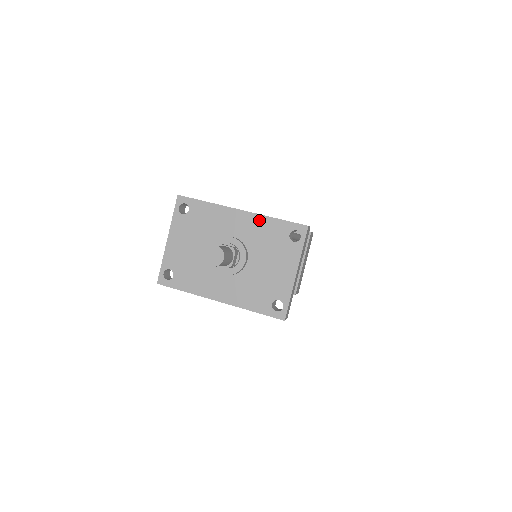
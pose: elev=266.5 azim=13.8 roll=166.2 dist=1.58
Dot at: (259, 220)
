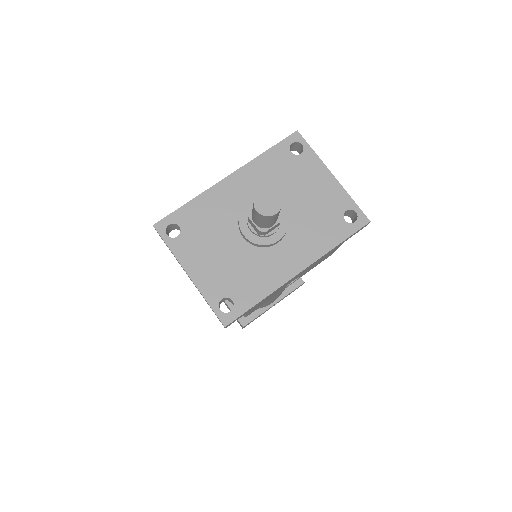
Dot at: (253, 168)
